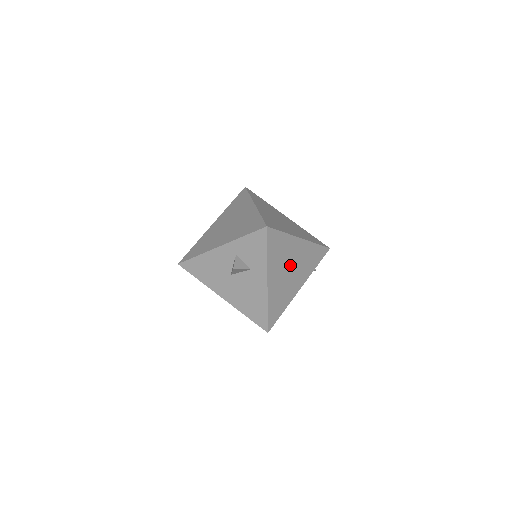
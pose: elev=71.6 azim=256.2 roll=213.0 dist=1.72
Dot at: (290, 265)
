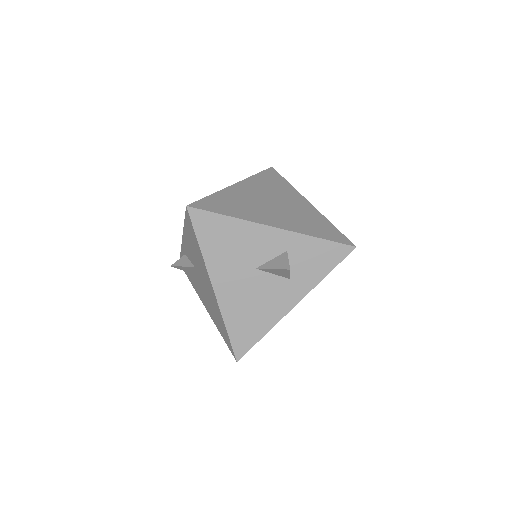
Dot at: occluded
